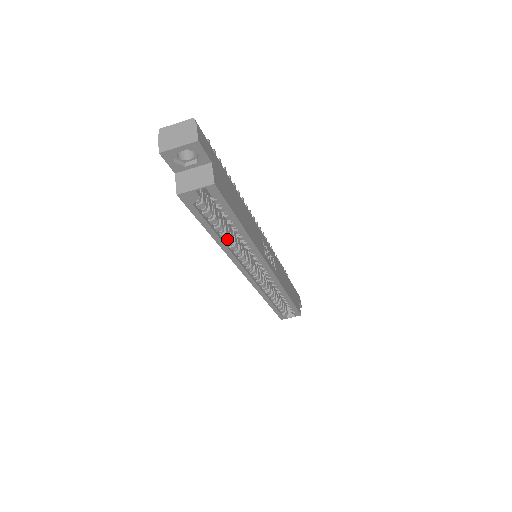
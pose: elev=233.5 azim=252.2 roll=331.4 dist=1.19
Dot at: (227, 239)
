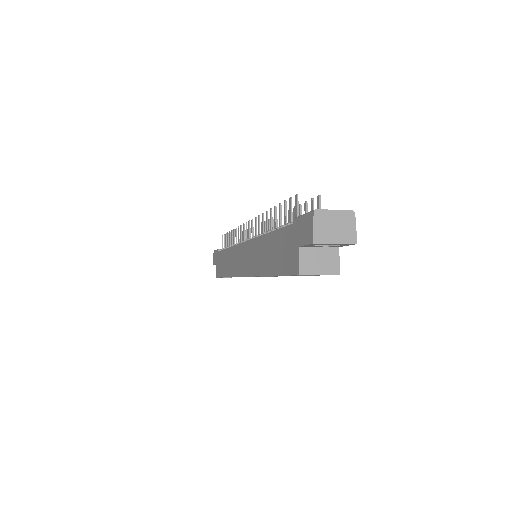
Dot at: occluded
